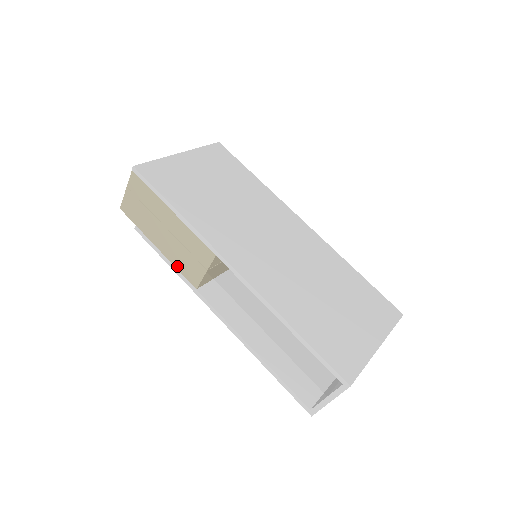
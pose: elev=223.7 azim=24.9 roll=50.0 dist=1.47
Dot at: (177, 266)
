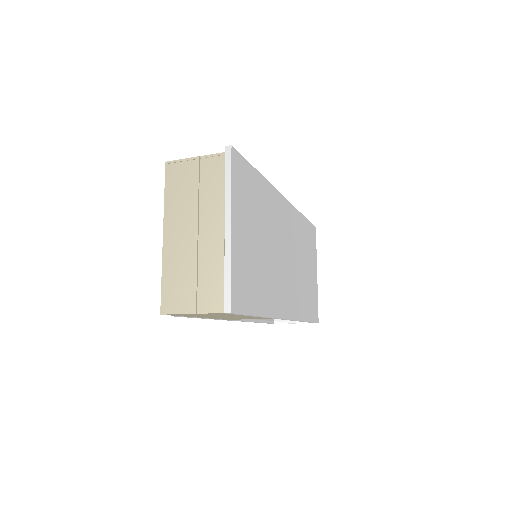
Dot at: occluded
